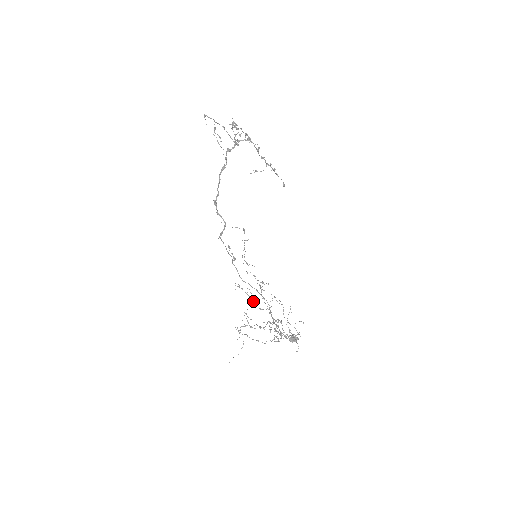
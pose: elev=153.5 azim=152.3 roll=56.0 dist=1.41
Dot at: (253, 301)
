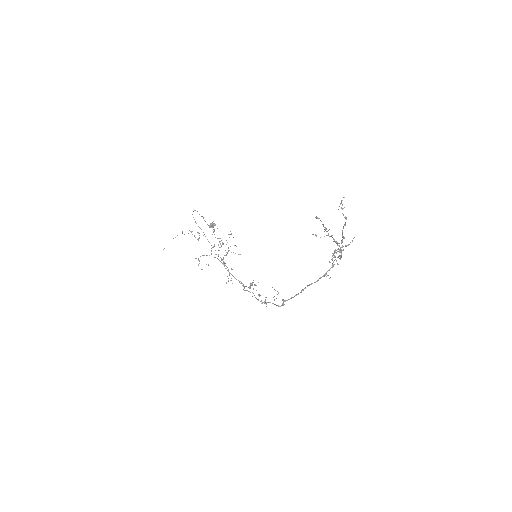
Dot at: occluded
